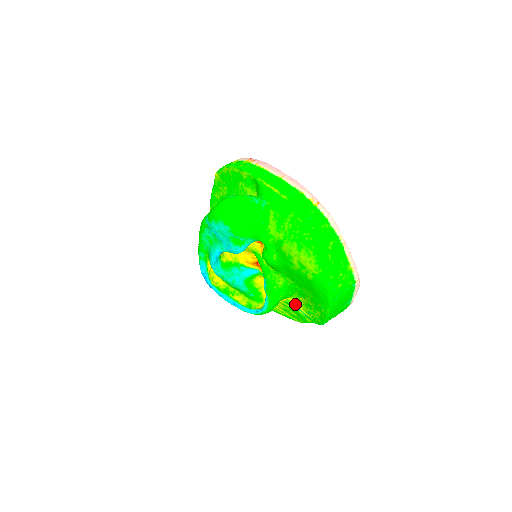
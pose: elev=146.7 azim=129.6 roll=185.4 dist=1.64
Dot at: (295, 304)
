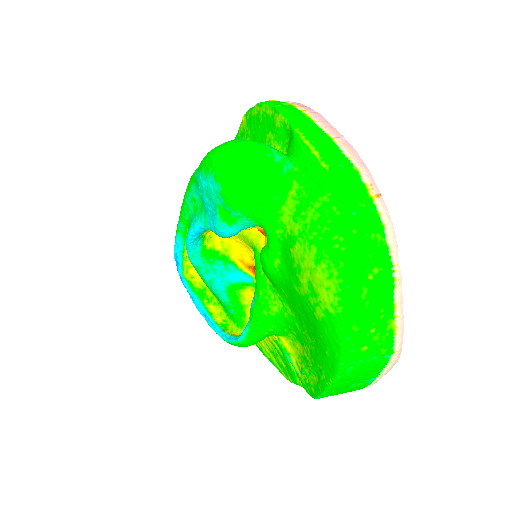
Dot at: (287, 349)
